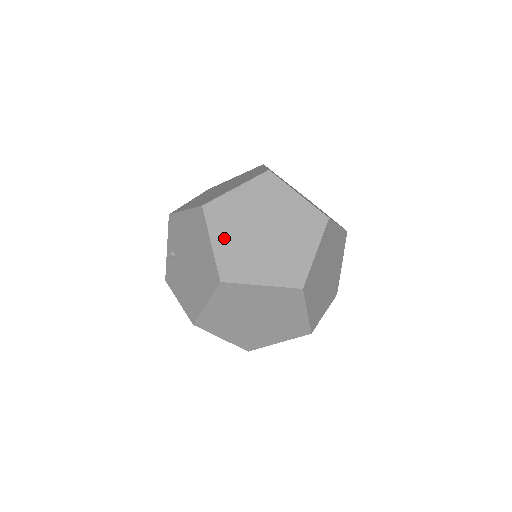
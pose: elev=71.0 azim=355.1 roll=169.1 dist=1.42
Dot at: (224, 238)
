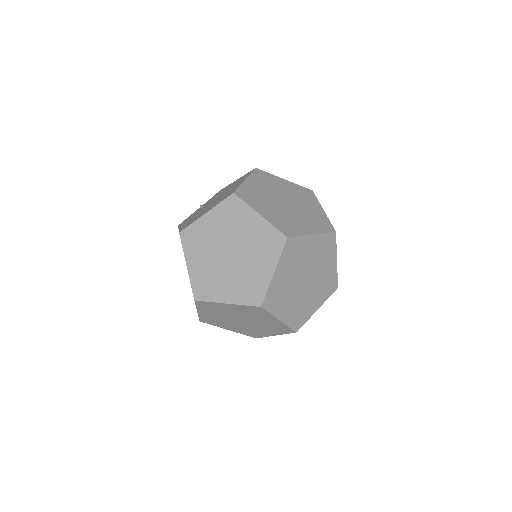
Dot at: (256, 184)
